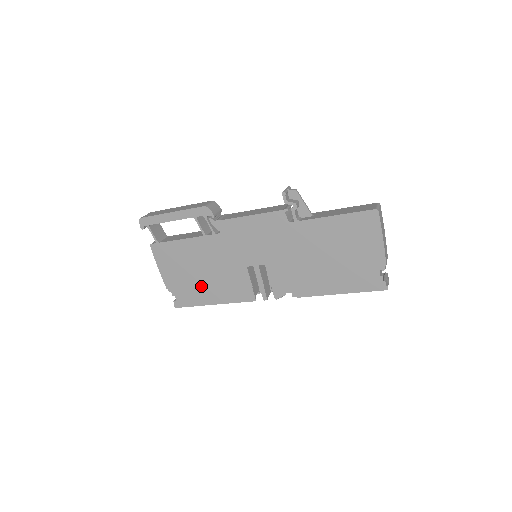
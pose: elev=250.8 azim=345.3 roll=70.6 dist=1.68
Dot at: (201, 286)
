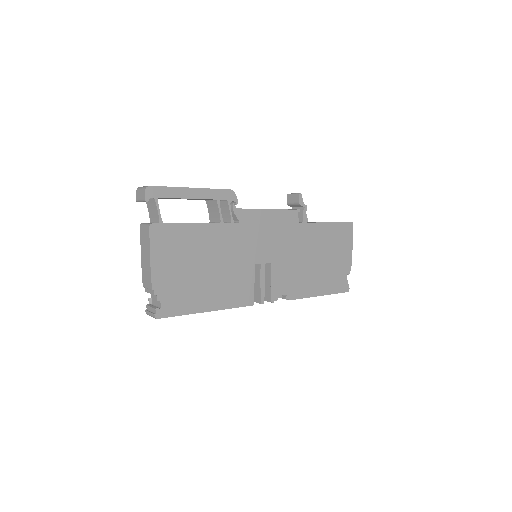
Dot at: (200, 286)
